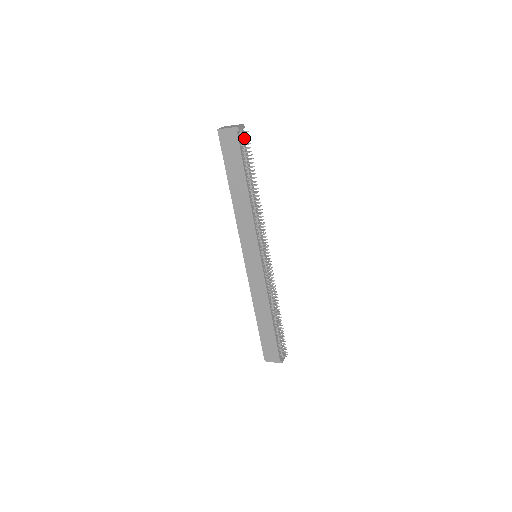
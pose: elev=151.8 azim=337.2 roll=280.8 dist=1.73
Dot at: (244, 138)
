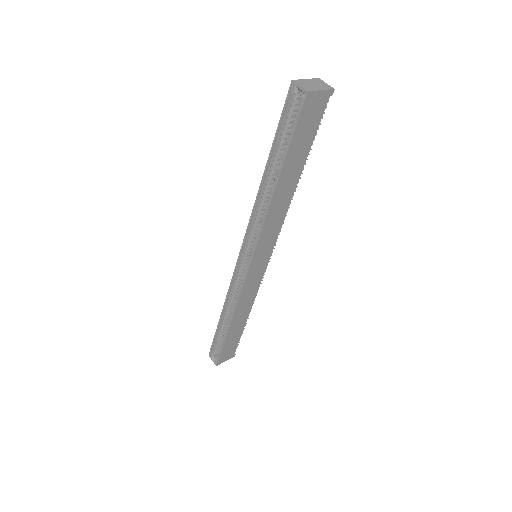
Dot at: occluded
